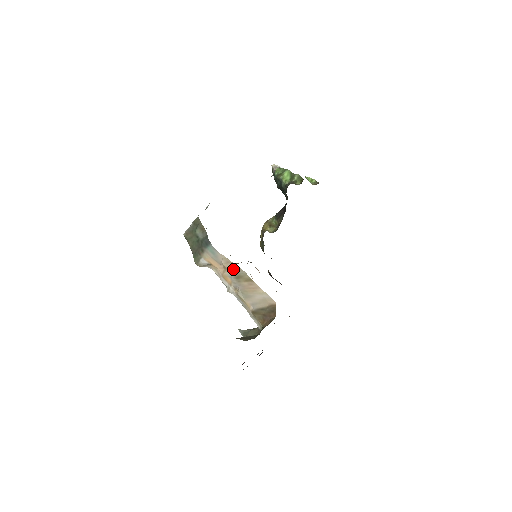
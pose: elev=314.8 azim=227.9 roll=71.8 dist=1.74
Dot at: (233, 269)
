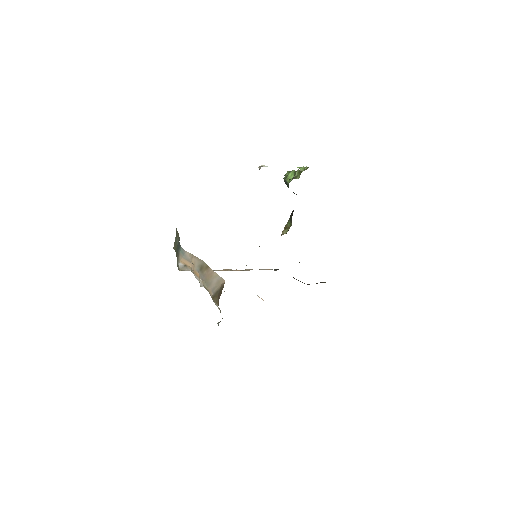
Dot at: (197, 262)
